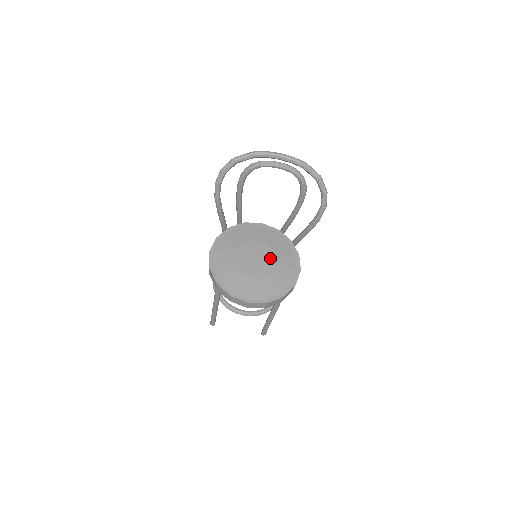
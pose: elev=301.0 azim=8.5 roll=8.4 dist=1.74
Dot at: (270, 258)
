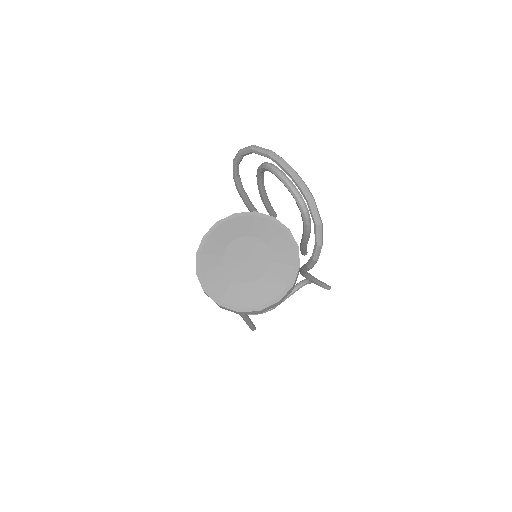
Dot at: (260, 268)
